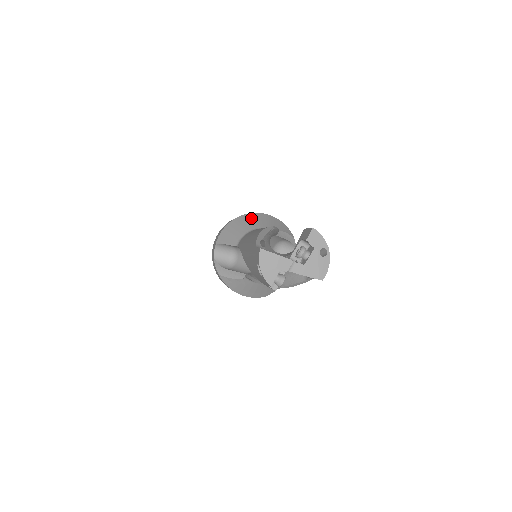
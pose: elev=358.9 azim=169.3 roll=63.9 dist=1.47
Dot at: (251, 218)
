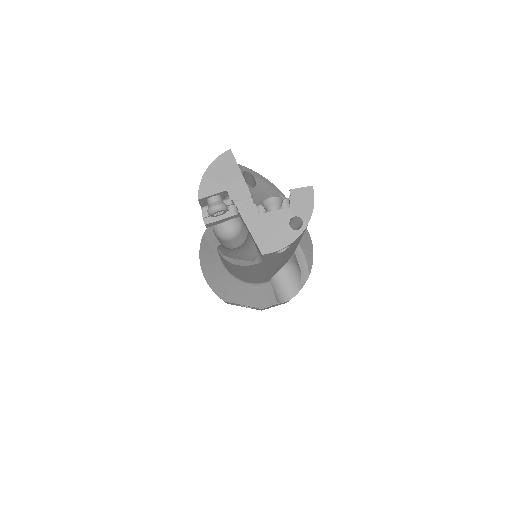
Dot at: occluded
